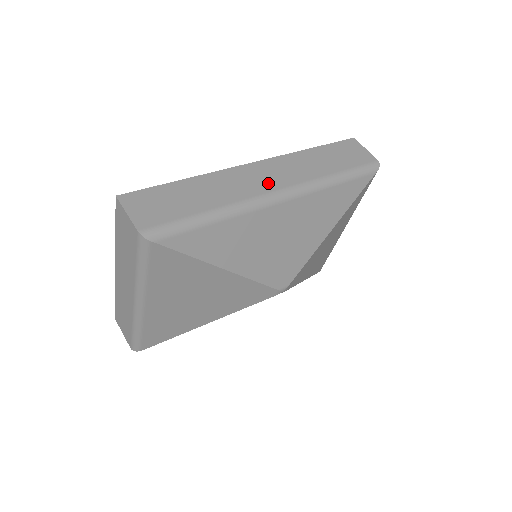
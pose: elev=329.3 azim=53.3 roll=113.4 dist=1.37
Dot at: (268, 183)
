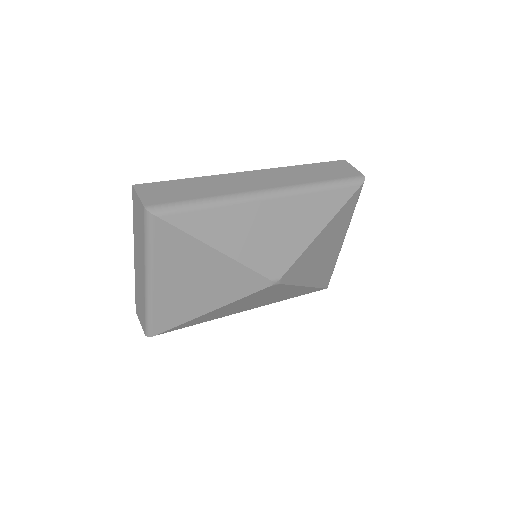
Dot at: (259, 184)
